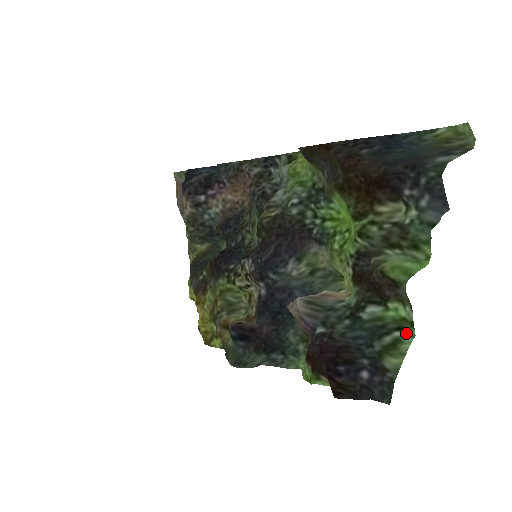
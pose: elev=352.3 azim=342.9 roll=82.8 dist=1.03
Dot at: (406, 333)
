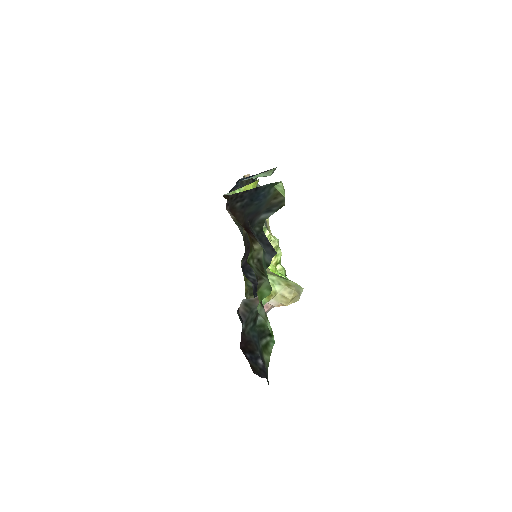
Dot at: (272, 339)
